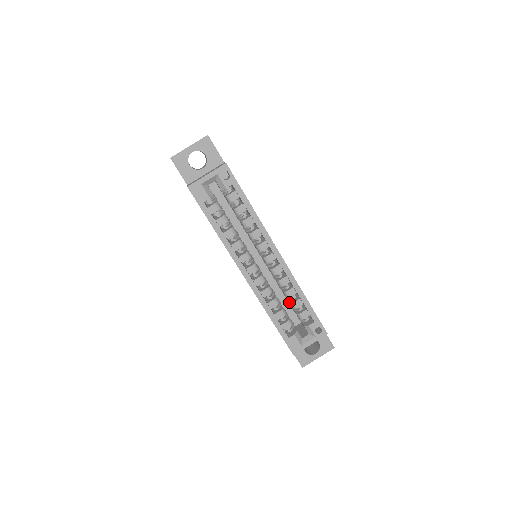
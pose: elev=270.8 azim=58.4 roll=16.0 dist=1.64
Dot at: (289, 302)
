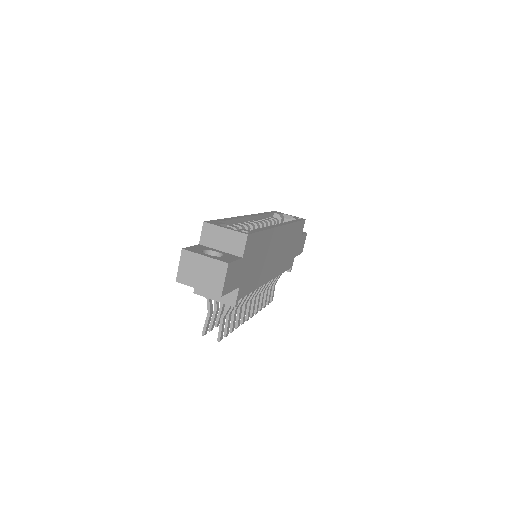
Dot at: occluded
